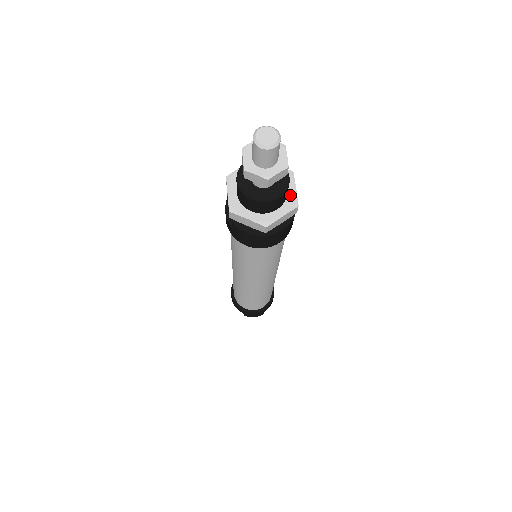
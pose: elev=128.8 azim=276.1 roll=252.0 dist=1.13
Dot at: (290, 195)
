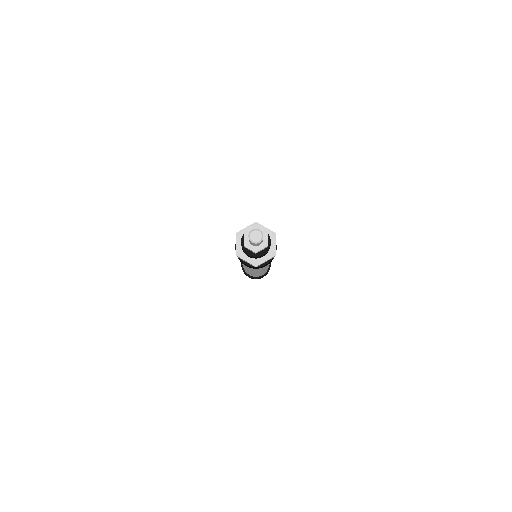
Dot at: (272, 248)
